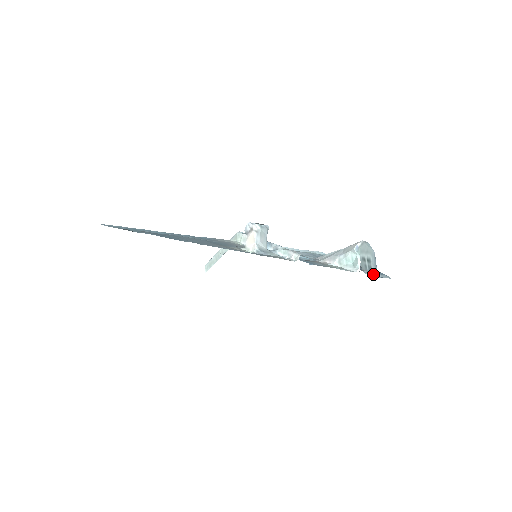
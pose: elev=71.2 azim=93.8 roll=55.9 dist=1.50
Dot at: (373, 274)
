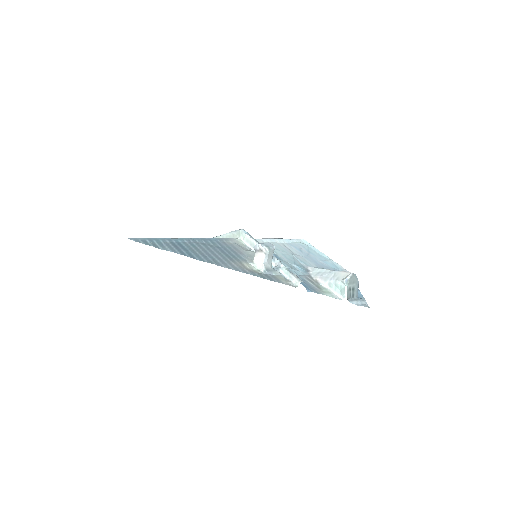
Dot at: (355, 302)
